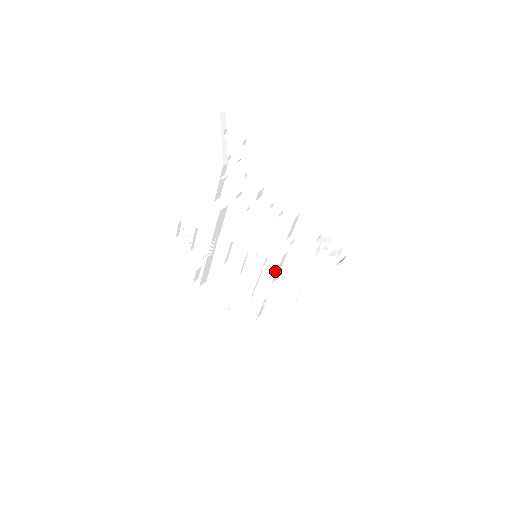
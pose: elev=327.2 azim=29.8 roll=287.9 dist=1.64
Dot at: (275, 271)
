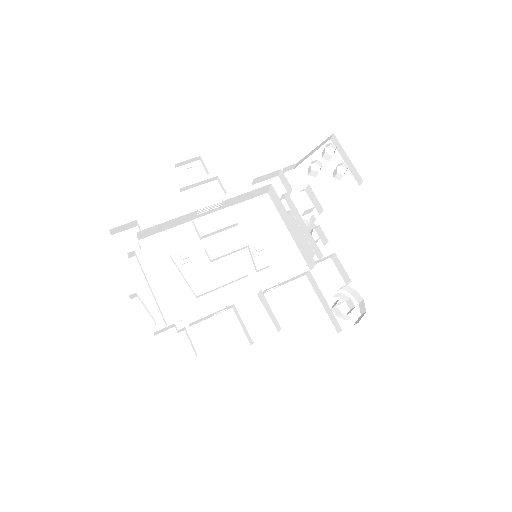
Dot at: (262, 288)
